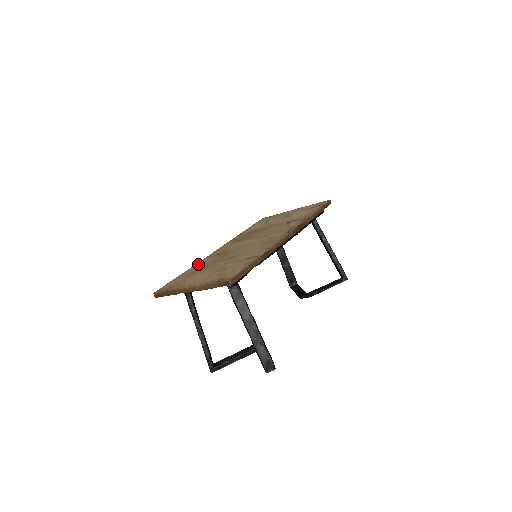
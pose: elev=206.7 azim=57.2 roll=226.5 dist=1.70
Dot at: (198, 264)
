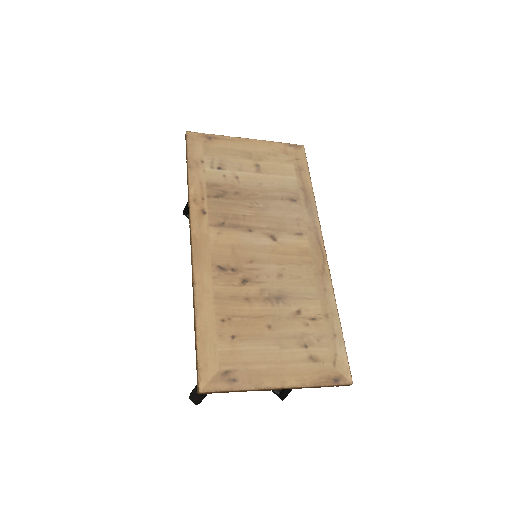
Dot at: (205, 295)
